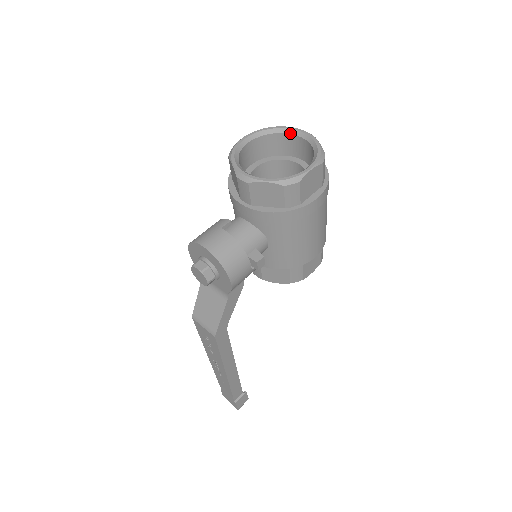
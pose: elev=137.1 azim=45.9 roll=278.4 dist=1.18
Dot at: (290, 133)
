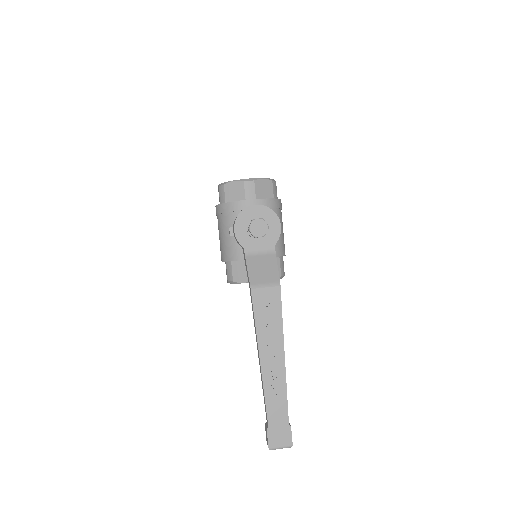
Dot at: occluded
